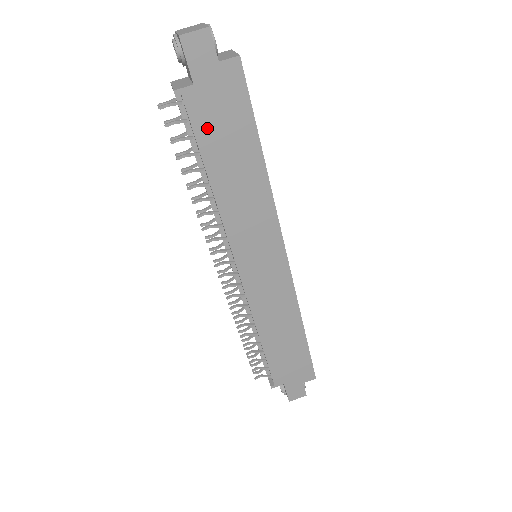
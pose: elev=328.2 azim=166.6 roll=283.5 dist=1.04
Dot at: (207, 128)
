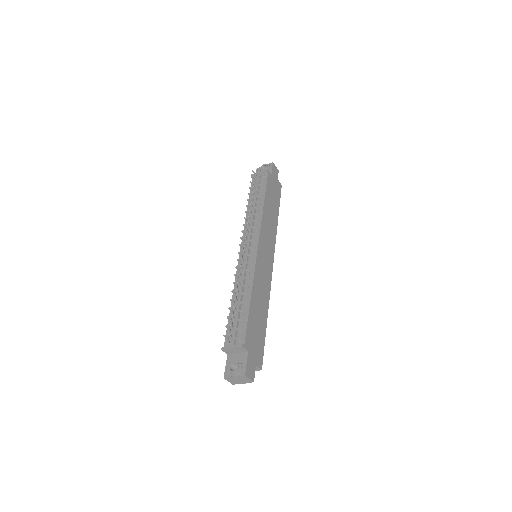
Dot at: (270, 187)
